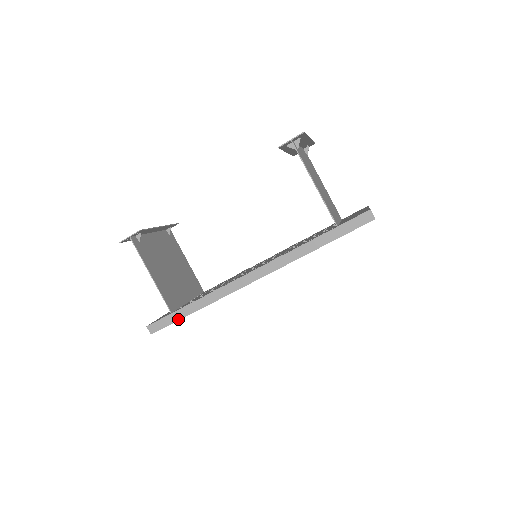
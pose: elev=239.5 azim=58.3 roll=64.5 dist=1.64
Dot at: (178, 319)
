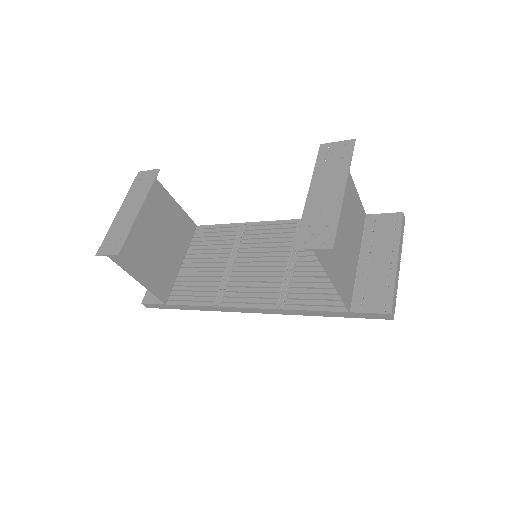
Dot at: (173, 308)
